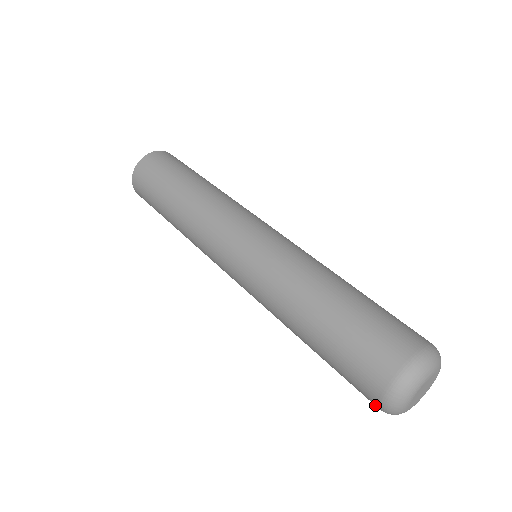
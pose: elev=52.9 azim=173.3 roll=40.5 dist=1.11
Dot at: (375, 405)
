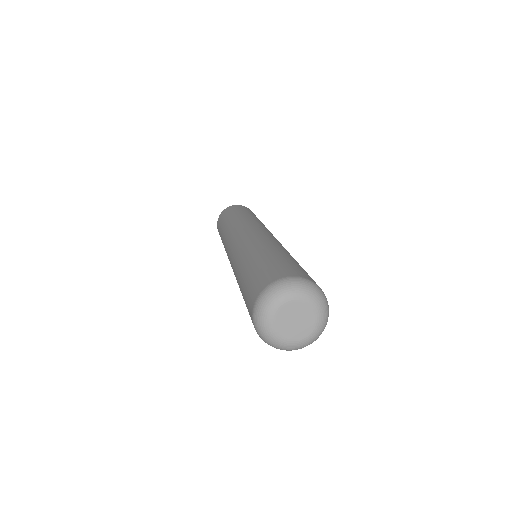
Dot at: (252, 309)
